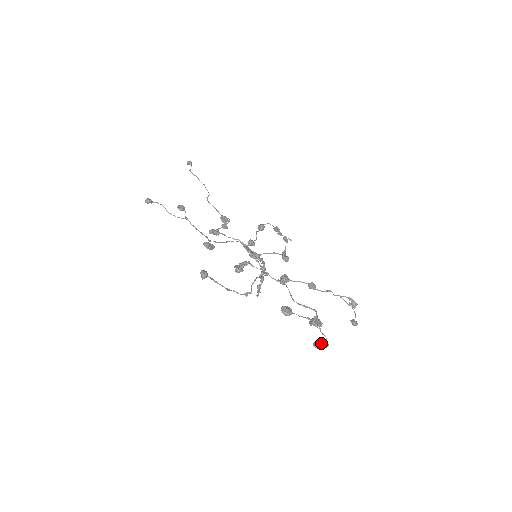
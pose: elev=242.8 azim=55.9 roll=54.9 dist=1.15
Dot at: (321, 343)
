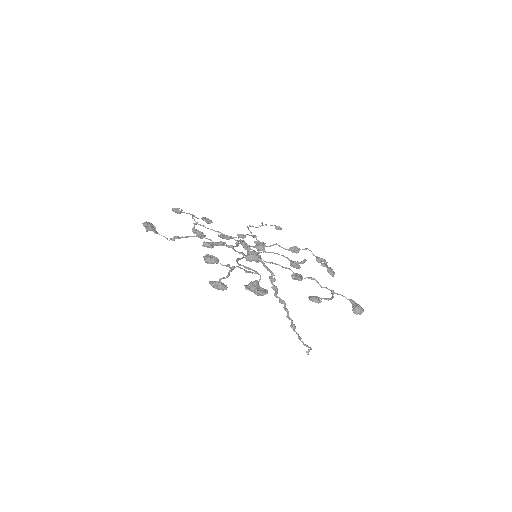
Dot at: (221, 282)
